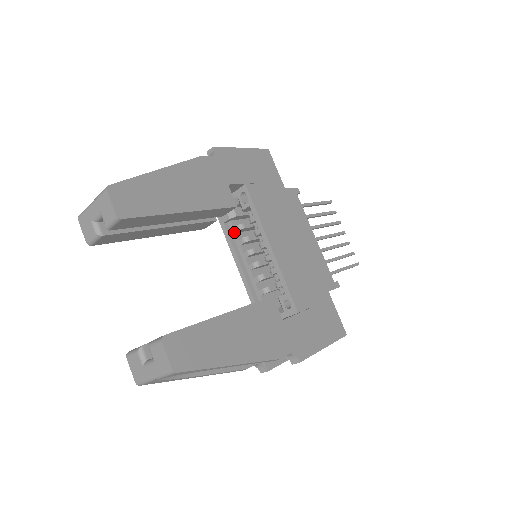
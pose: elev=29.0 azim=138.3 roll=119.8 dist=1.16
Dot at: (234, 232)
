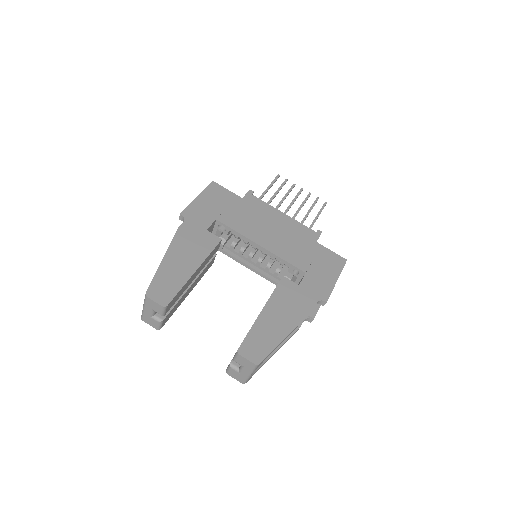
Dot at: (232, 250)
